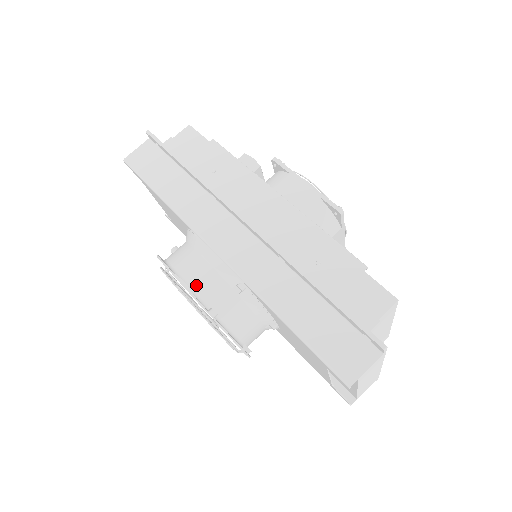
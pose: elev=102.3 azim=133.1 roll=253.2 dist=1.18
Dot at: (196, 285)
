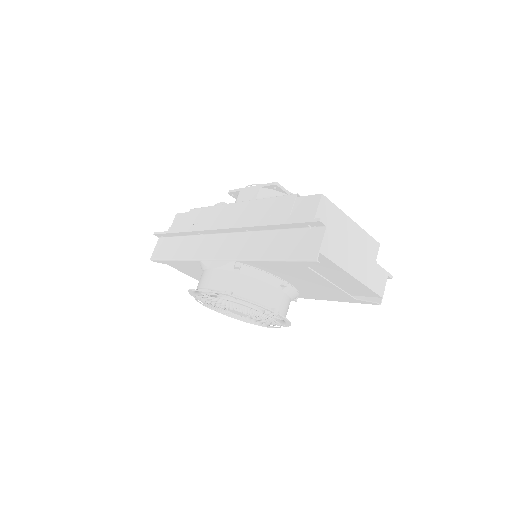
Dot at: (211, 285)
